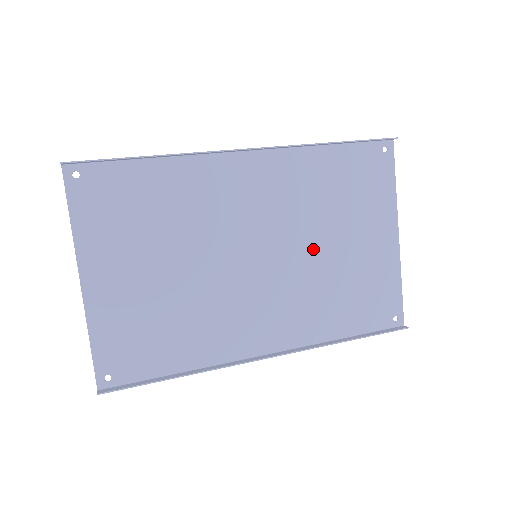
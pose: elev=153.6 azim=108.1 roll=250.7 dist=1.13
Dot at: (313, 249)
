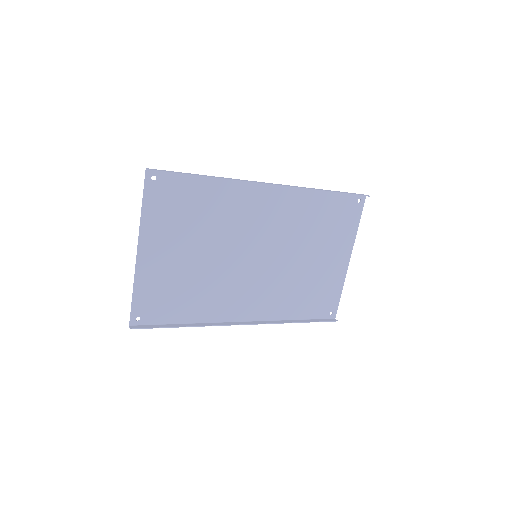
Dot at: (294, 258)
